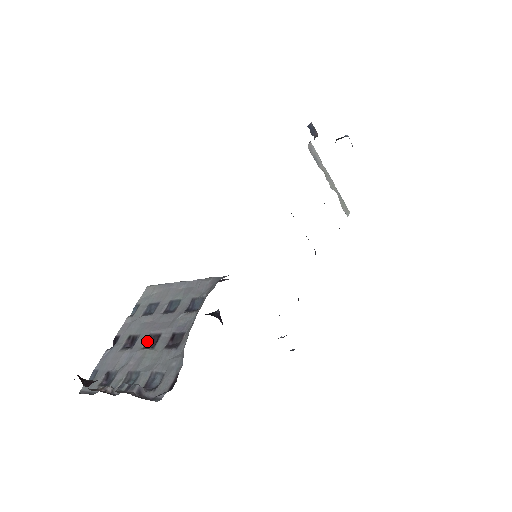
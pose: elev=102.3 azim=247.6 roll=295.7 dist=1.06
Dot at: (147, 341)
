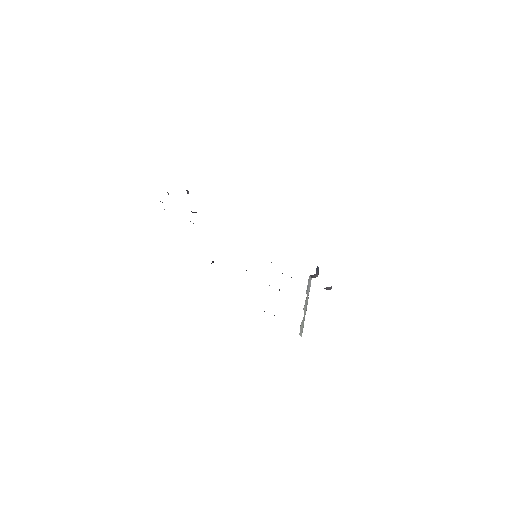
Dot at: occluded
